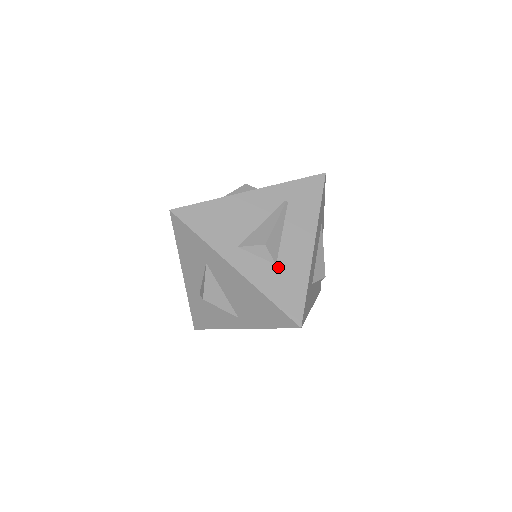
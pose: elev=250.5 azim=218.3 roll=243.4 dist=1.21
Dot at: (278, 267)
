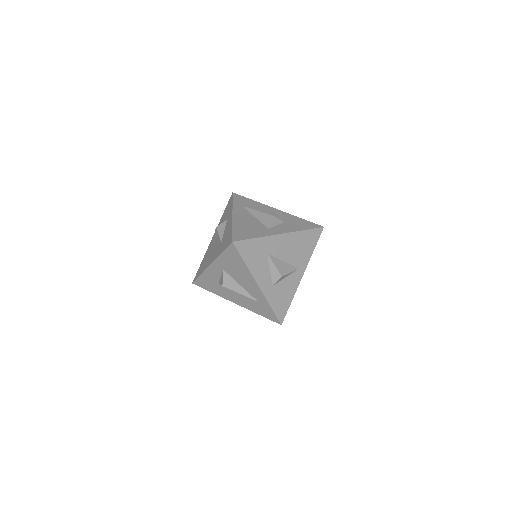
Dot at: (286, 222)
